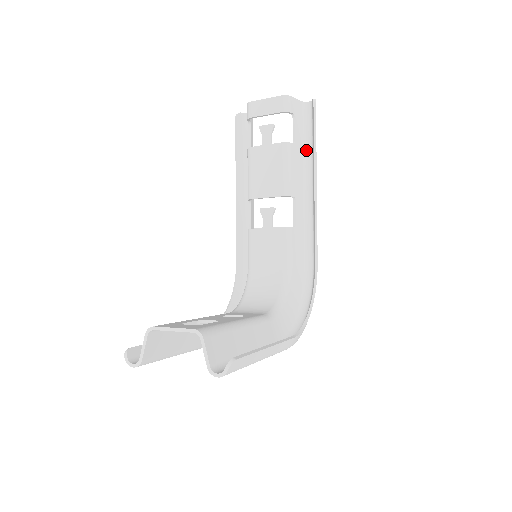
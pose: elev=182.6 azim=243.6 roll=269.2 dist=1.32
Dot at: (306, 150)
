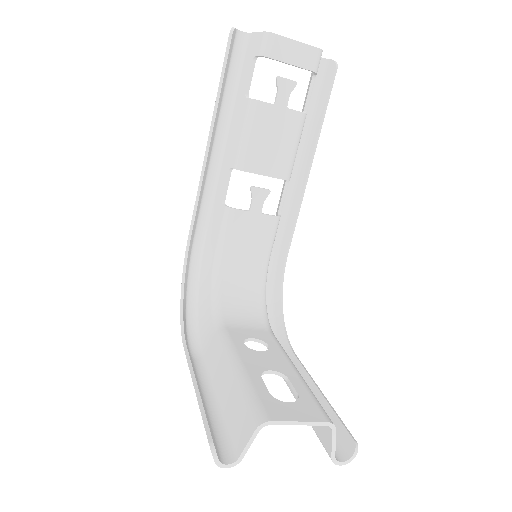
Dot at: occluded
